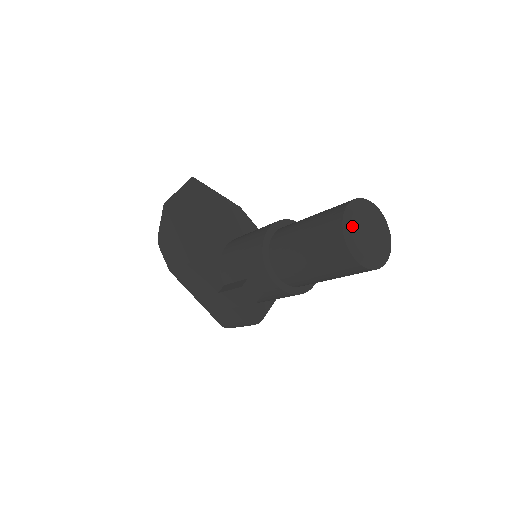
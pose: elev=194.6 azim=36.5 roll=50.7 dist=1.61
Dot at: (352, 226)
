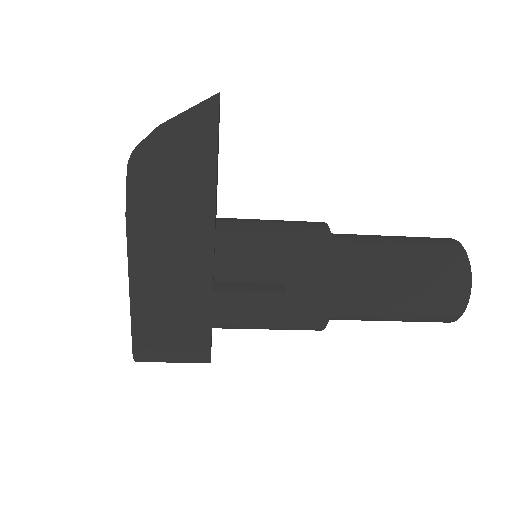
Dot at: occluded
